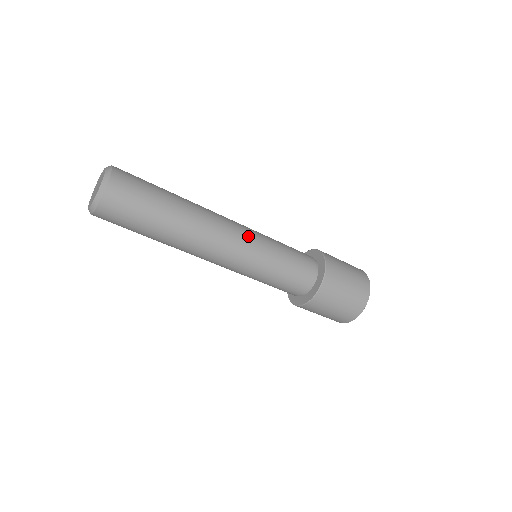
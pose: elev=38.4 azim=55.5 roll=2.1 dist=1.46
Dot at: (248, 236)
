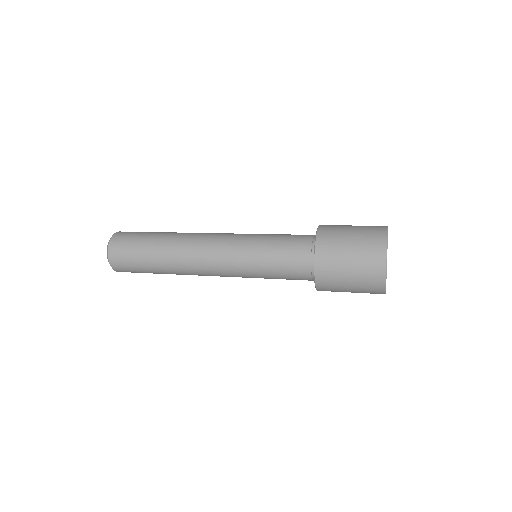
Dot at: (226, 249)
